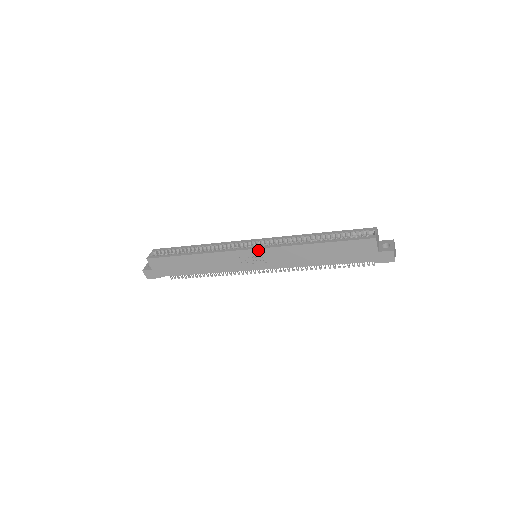
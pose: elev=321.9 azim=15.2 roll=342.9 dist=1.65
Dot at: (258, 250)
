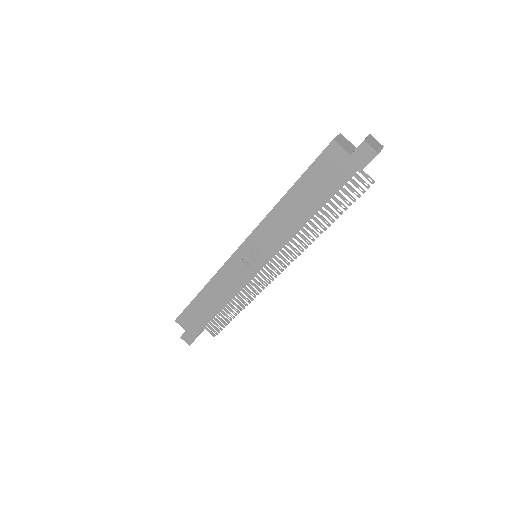
Dot at: (245, 244)
